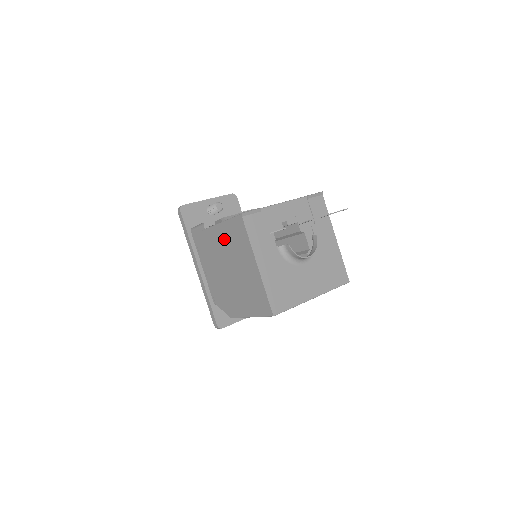
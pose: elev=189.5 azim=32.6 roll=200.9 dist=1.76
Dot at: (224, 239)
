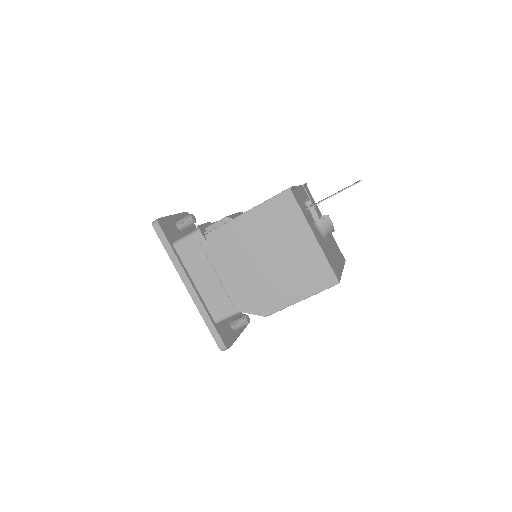
Dot at: (259, 225)
